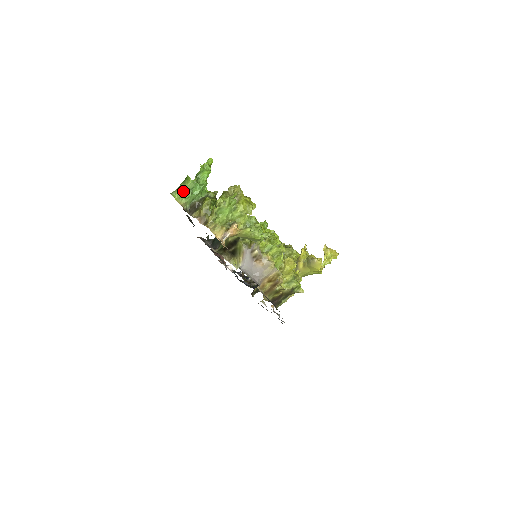
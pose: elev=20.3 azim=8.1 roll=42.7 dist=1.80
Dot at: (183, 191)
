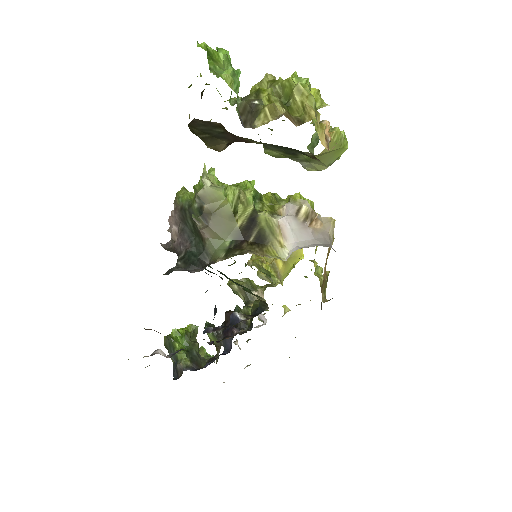
Dot at: (226, 73)
